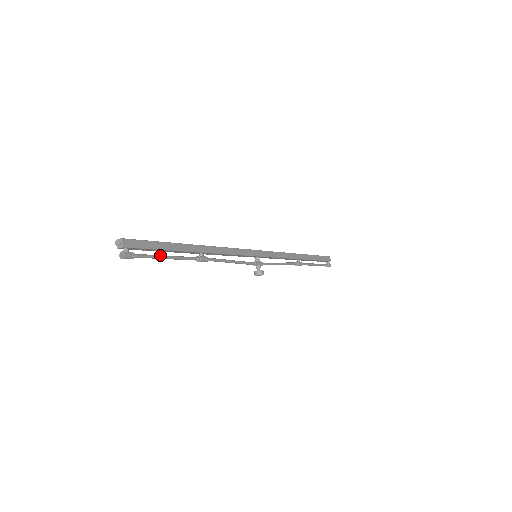
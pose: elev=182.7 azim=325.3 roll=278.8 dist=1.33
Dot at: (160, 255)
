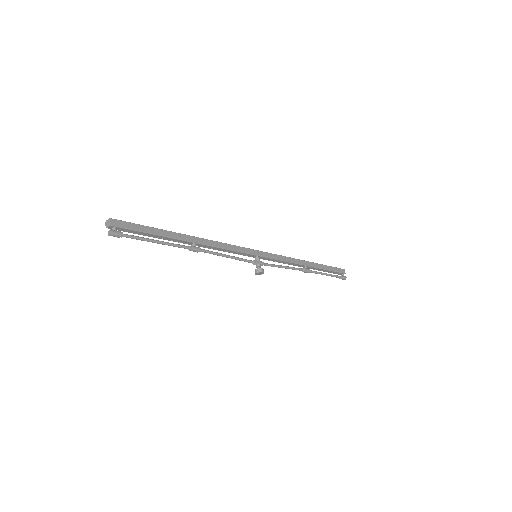
Dot at: occluded
